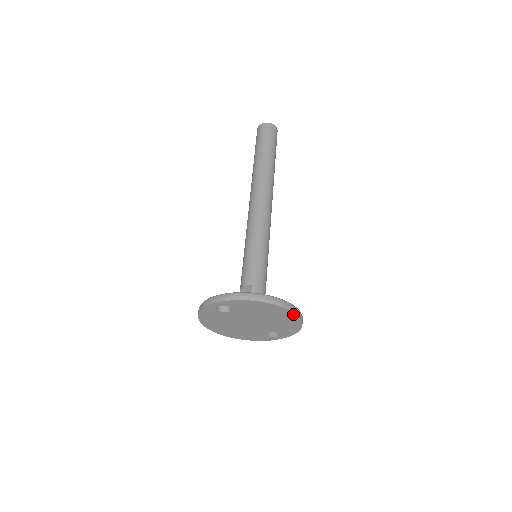
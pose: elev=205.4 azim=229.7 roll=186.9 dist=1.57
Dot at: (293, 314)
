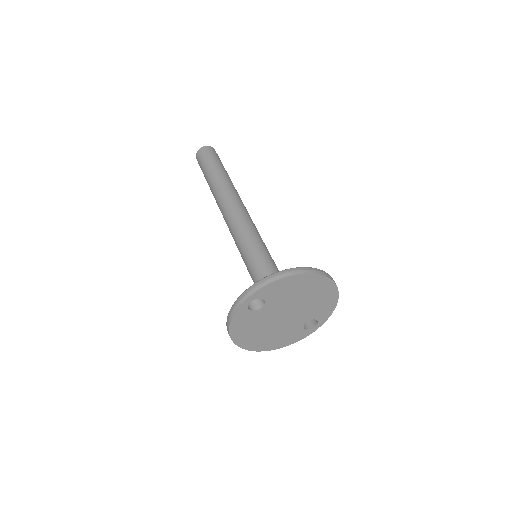
Dot at: (328, 281)
